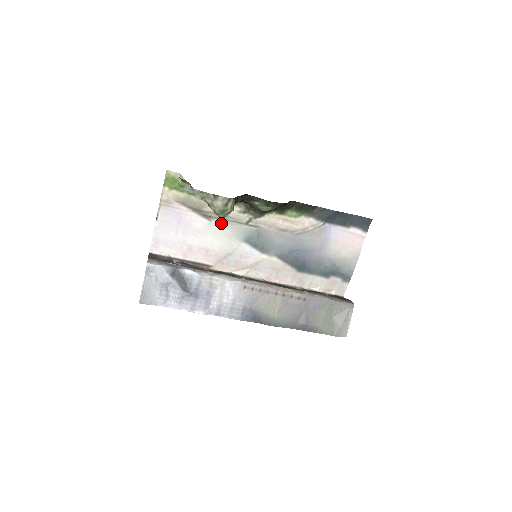
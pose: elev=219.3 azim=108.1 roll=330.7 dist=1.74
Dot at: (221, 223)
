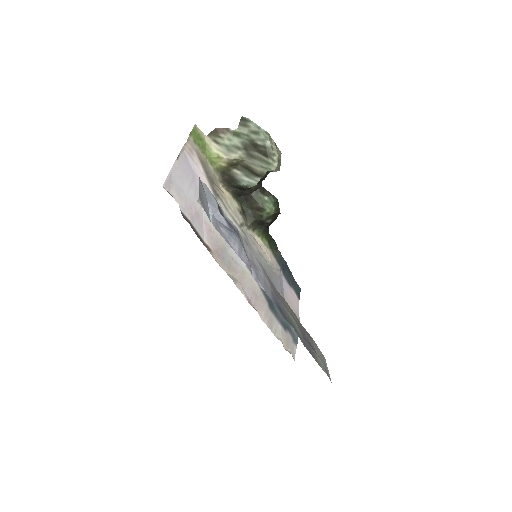
Dot at: occluded
